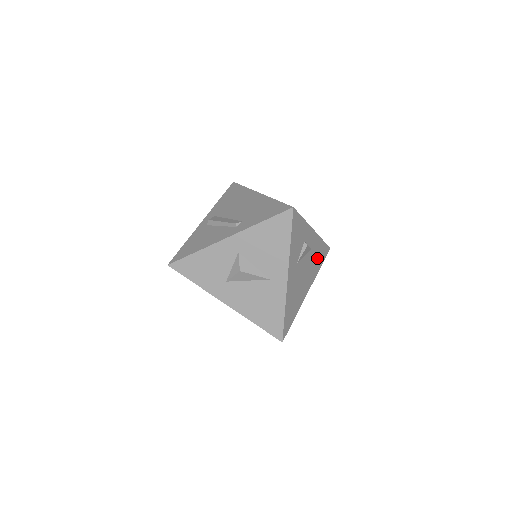
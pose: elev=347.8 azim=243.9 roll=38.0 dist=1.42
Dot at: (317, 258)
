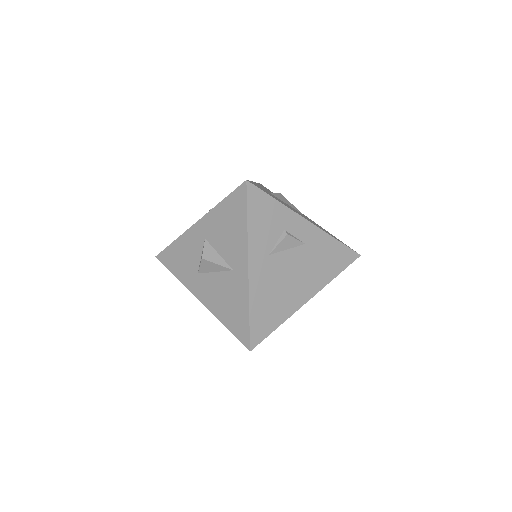
Dot at: (325, 260)
